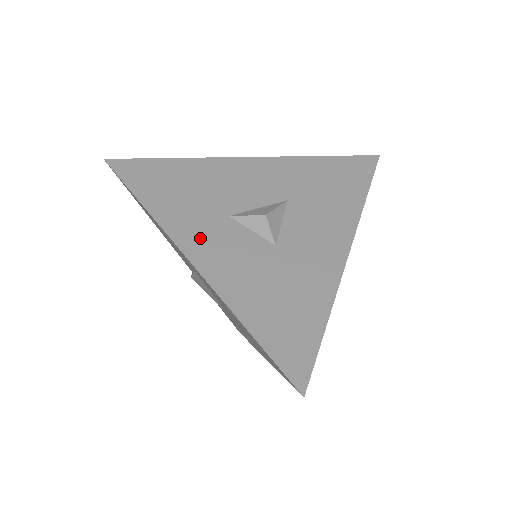
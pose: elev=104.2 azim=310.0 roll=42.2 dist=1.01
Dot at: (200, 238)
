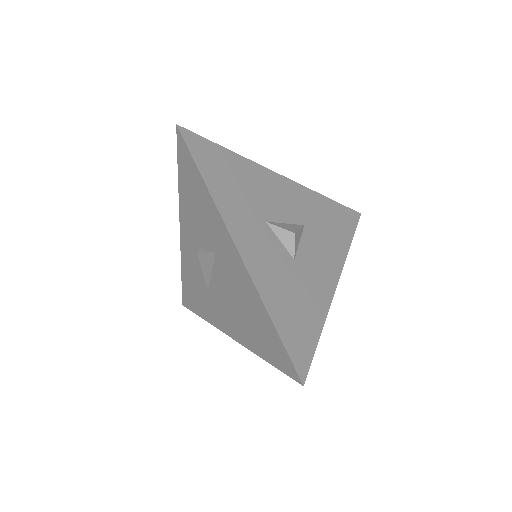
Dot at: (246, 232)
